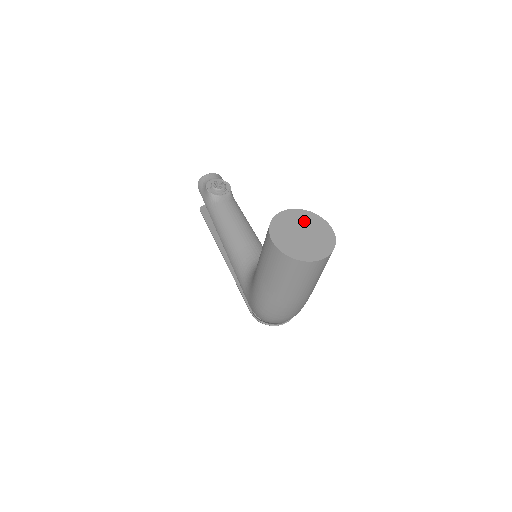
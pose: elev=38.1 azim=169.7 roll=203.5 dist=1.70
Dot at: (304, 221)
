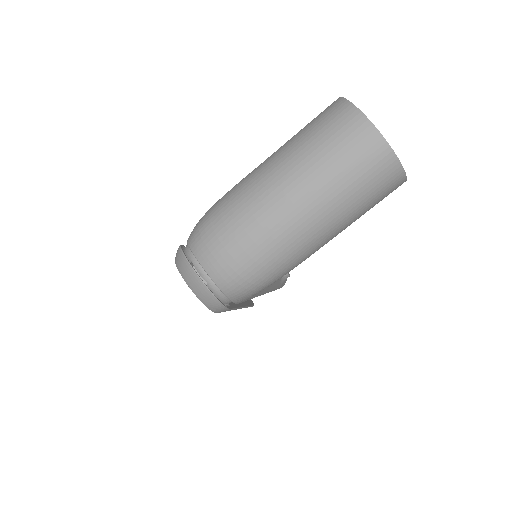
Dot at: occluded
